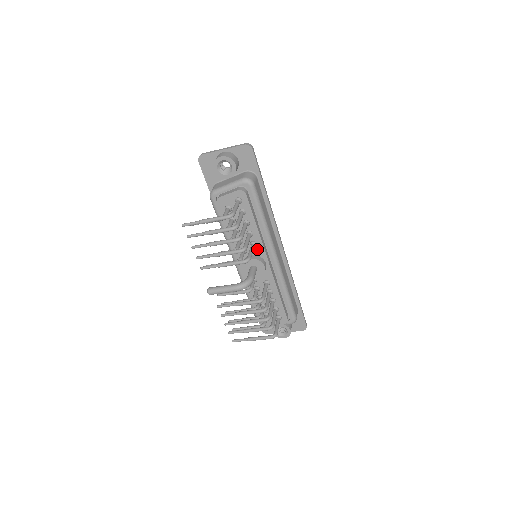
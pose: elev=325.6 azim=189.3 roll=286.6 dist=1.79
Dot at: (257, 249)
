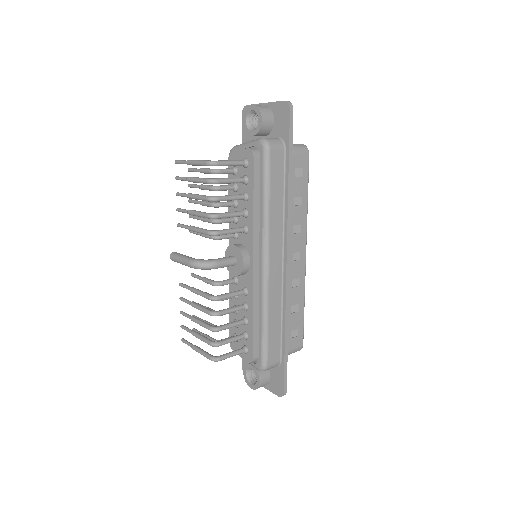
Dot at: (247, 238)
